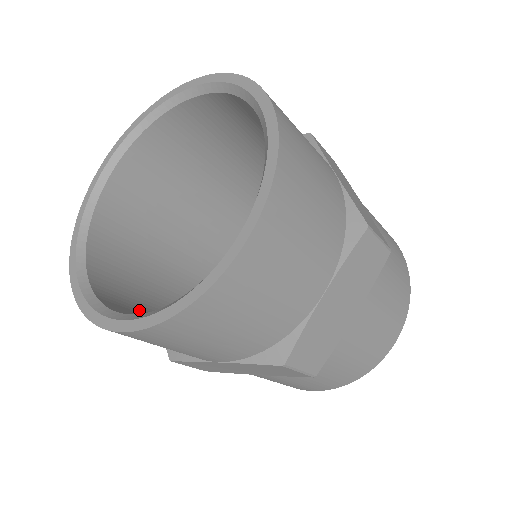
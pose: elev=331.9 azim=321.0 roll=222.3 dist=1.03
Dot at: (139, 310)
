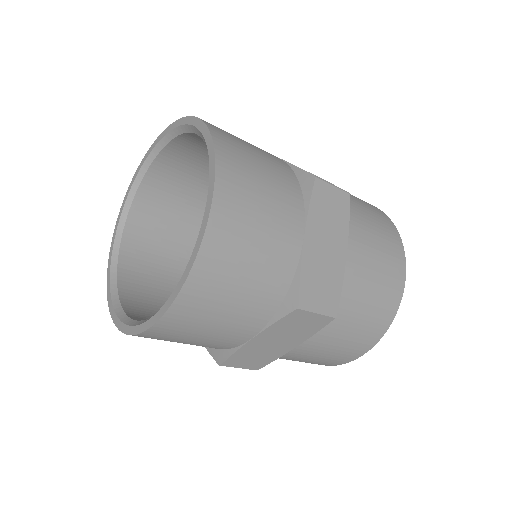
Dot at: occluded
